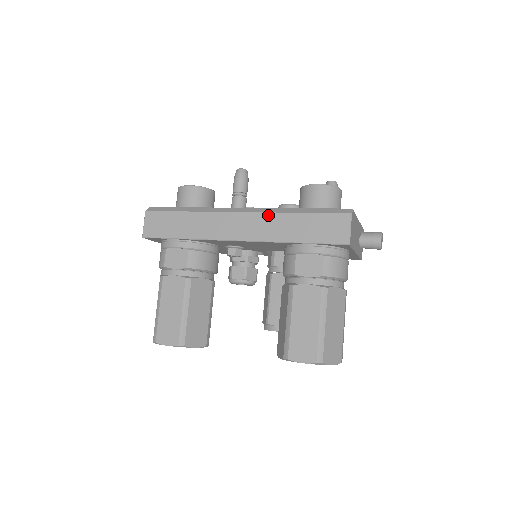
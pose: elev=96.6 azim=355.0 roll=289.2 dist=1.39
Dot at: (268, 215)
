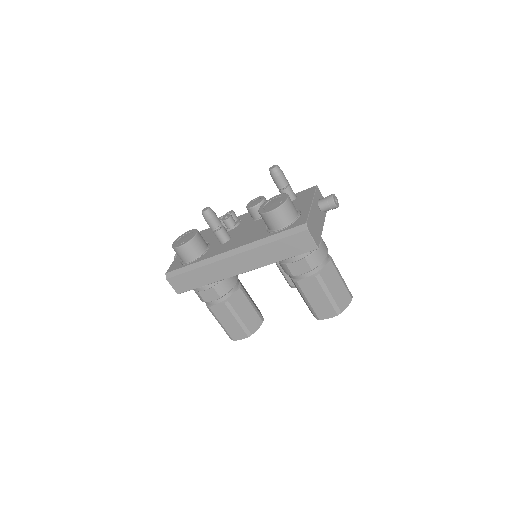
Dot at: (251, 251)
